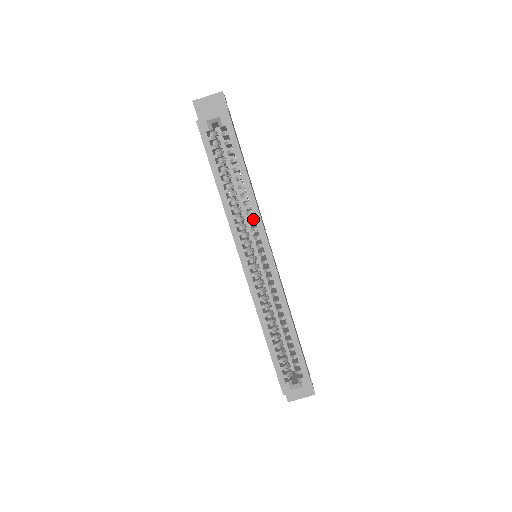
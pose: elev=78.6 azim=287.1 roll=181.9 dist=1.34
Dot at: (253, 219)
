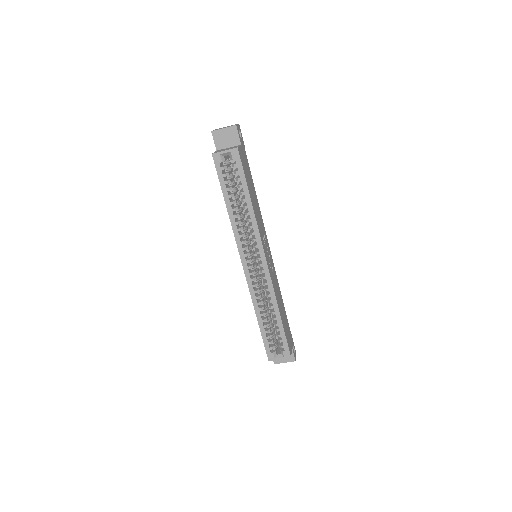
Dot at: (253, 233)
